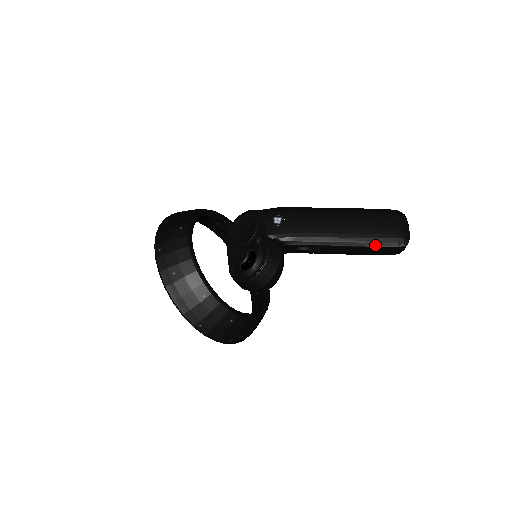
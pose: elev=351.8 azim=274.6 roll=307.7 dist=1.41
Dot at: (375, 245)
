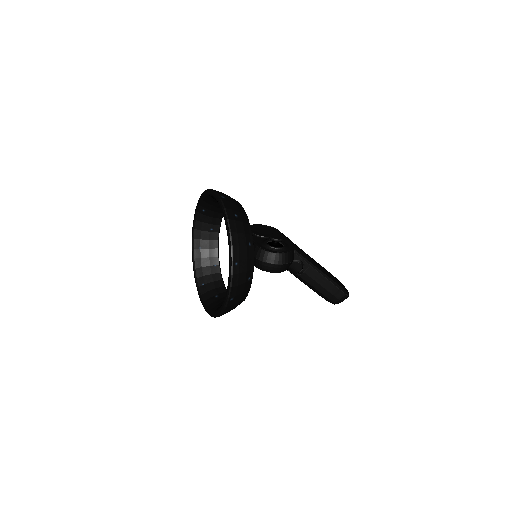
Dot at: (337, 285)
